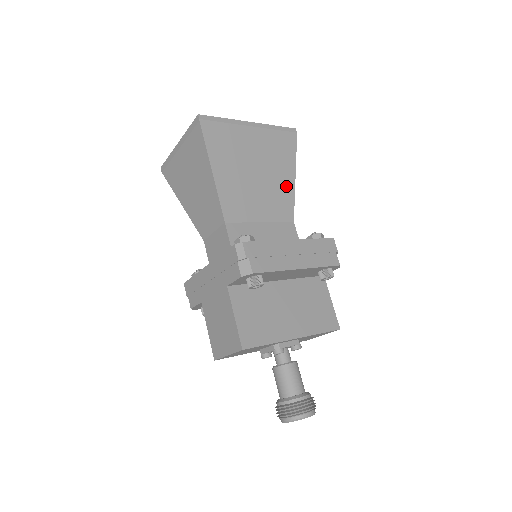
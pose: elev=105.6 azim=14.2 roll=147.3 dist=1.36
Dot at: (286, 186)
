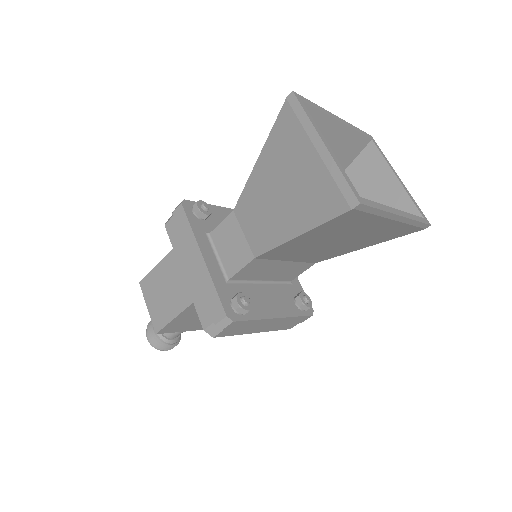
Dot at: (348, 250)
